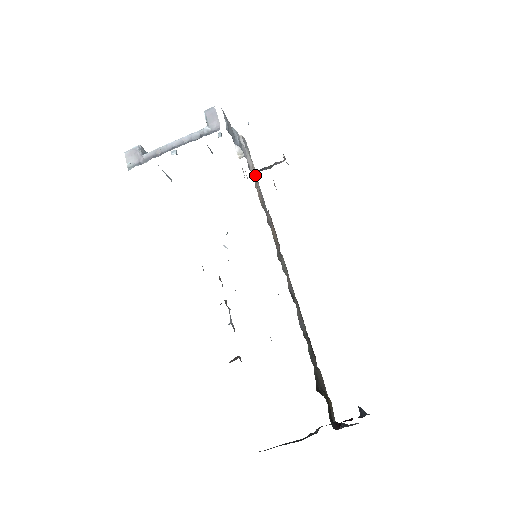
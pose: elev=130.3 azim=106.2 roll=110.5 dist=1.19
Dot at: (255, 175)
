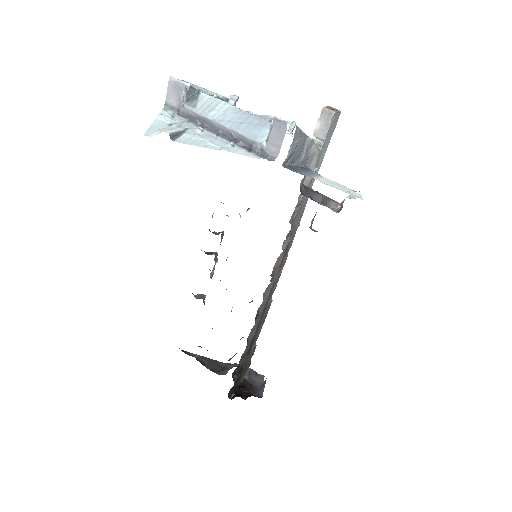
Dot at: (306, 186)
